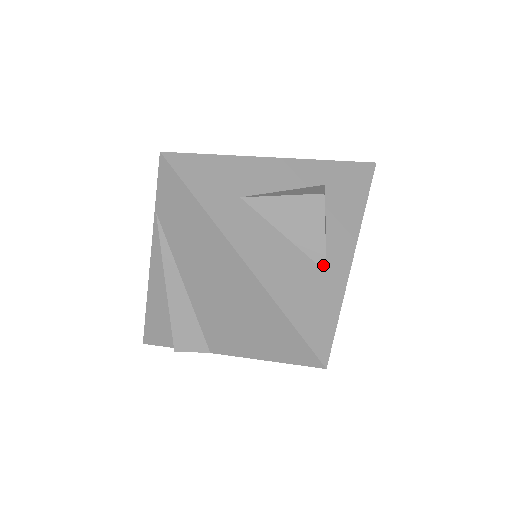
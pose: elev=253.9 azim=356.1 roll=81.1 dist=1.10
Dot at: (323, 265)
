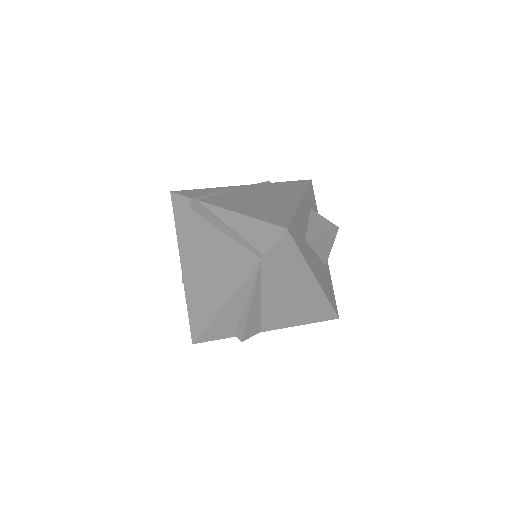
Dot at: (326, 263)
